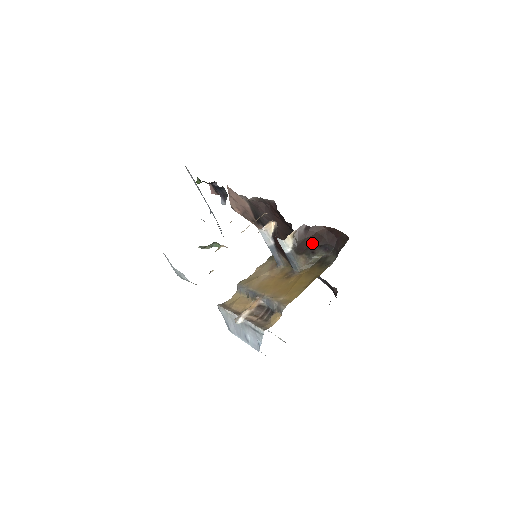
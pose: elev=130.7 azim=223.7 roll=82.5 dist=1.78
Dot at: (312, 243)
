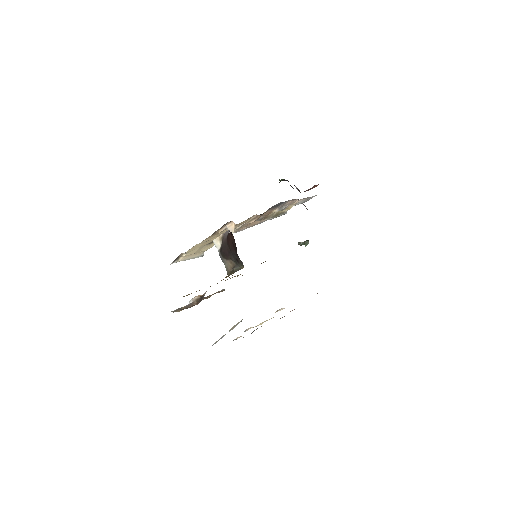
Dot at: (232, 250)
